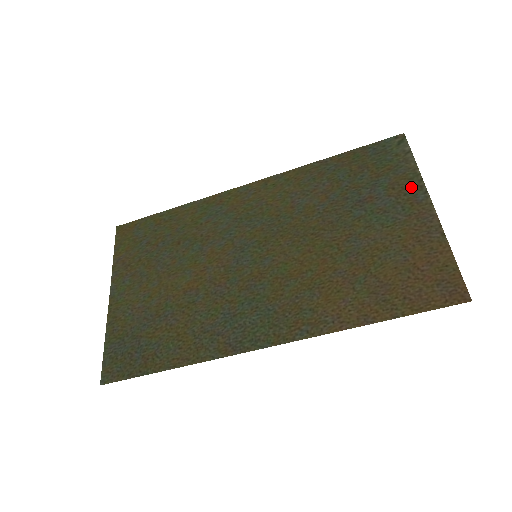
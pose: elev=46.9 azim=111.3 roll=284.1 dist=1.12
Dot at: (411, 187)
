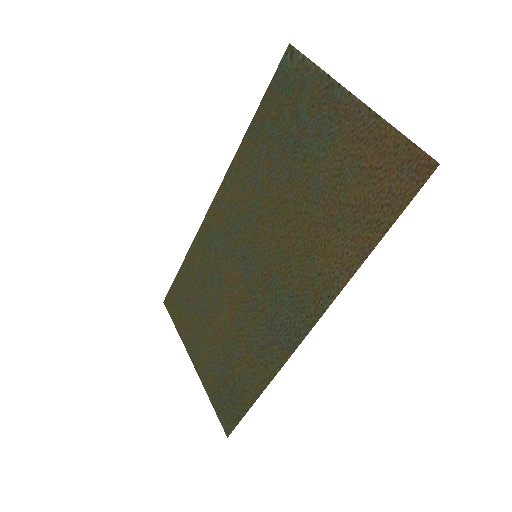
Dot at: (325, 92)
